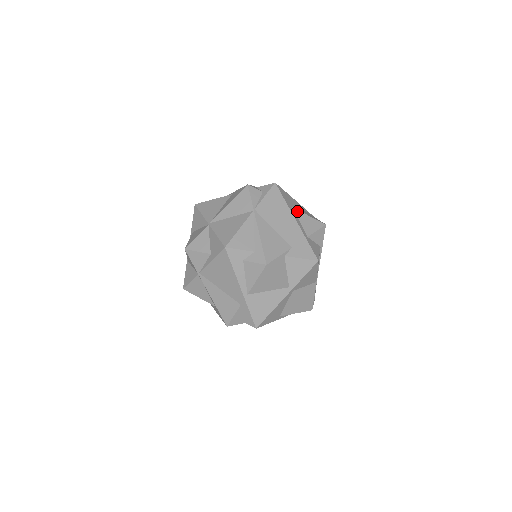
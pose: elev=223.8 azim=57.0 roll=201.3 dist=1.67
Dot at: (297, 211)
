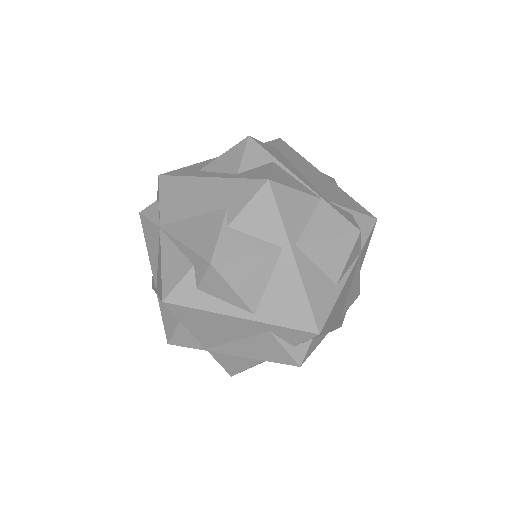
Dot at: (206, 167)
